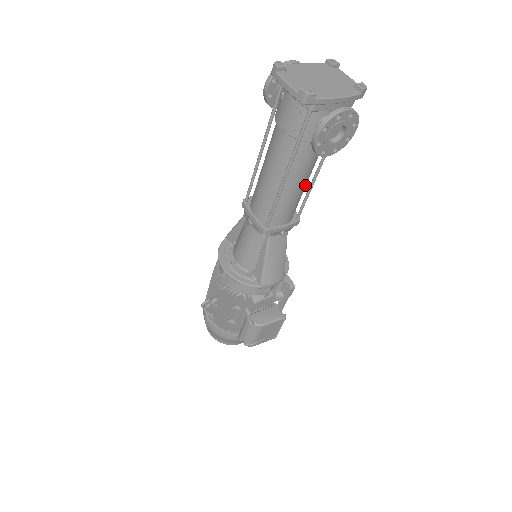
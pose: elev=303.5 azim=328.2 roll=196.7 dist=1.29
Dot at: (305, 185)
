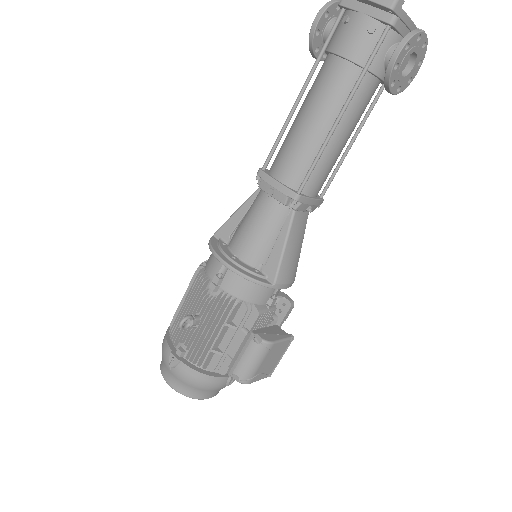
Dot at: (344, 145)
